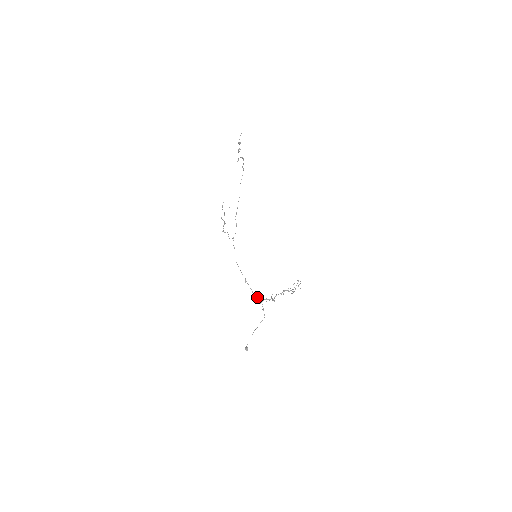
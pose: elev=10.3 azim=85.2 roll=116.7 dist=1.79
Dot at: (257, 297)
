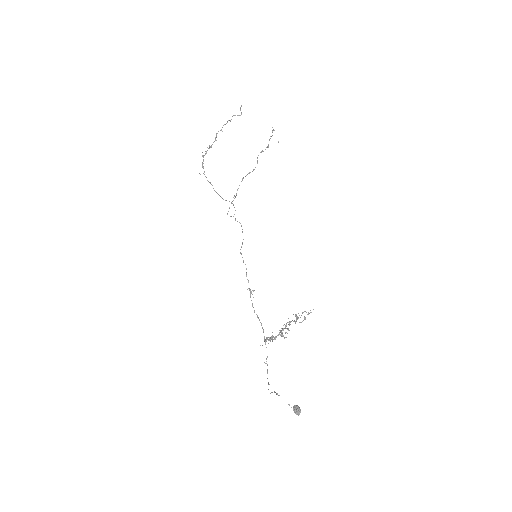
Dot at: (262, 328)
